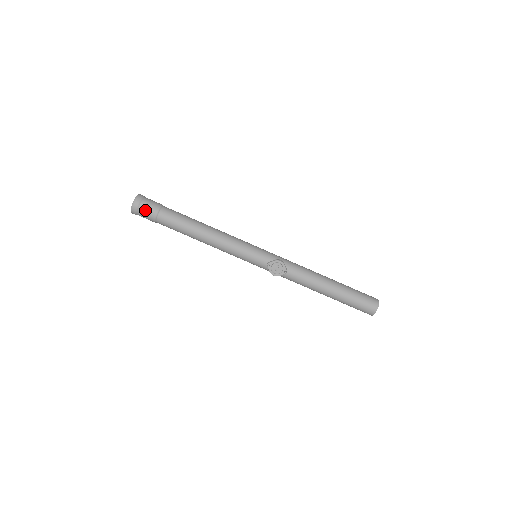
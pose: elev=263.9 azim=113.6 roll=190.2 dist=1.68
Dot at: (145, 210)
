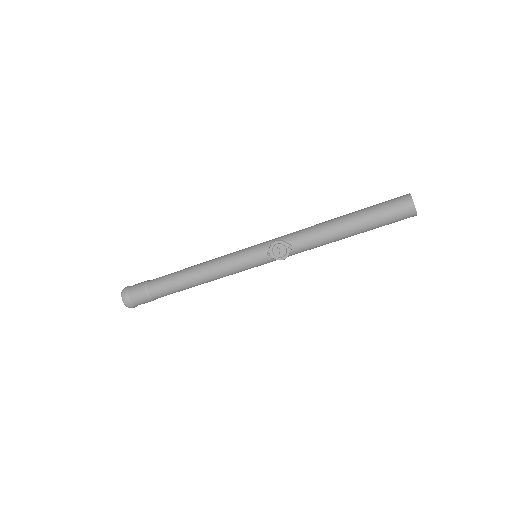
Dot at: (135, 297)
